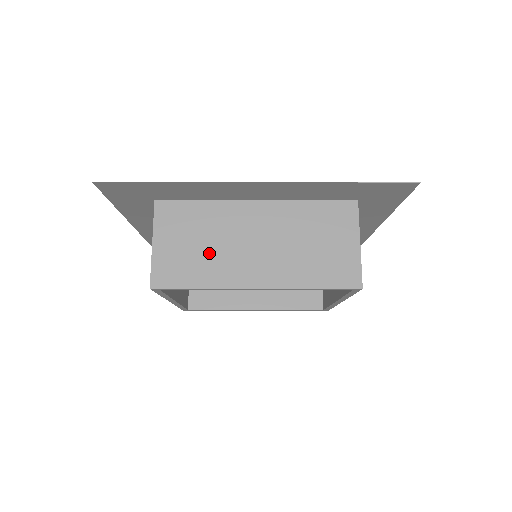
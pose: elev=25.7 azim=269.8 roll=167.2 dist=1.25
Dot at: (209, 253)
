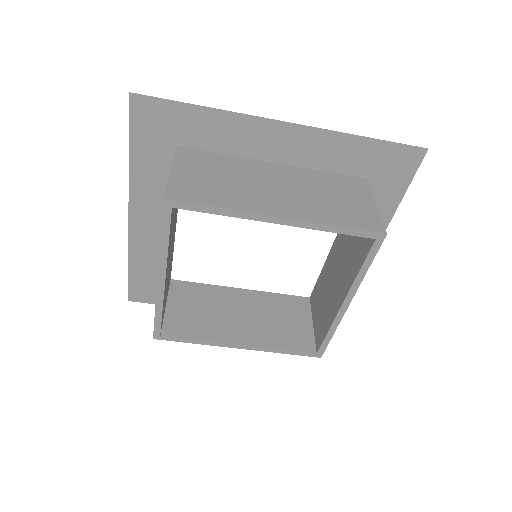
Dot at: (229, 186)
